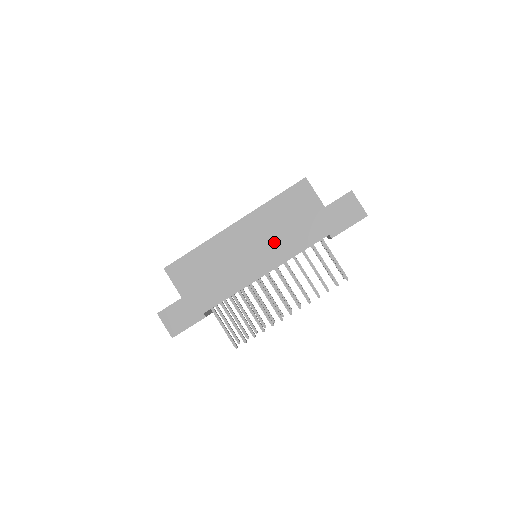
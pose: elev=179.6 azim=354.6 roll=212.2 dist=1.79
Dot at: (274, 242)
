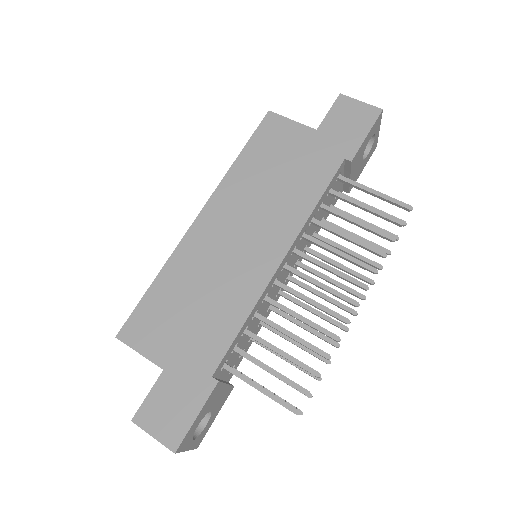
Dot at: (270, 209)
